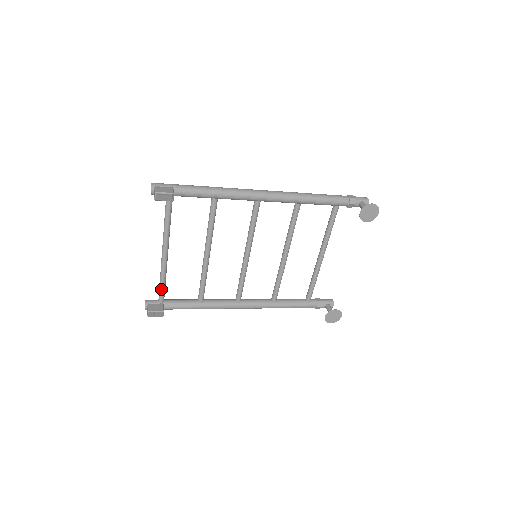
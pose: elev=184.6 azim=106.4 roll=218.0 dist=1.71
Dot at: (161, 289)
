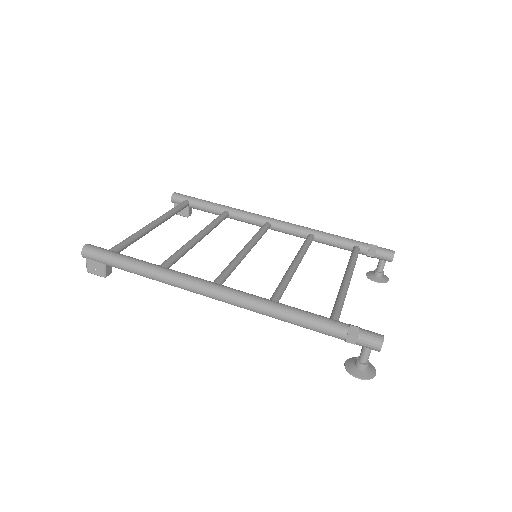
Dot at: occluded
